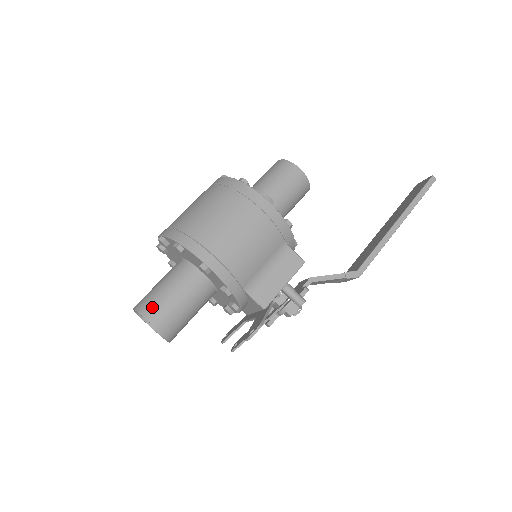
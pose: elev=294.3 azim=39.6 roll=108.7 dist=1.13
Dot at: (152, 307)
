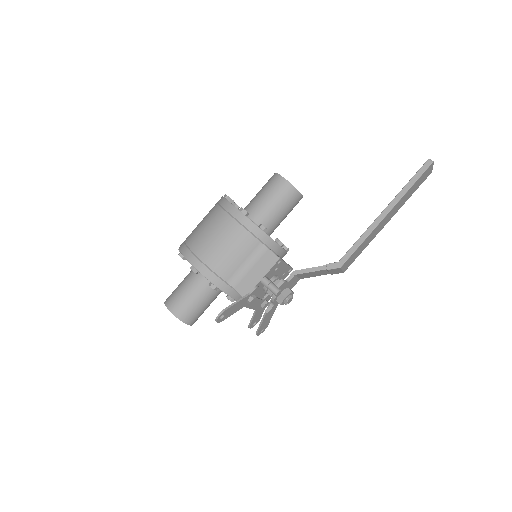
Dot at: (171, 299)
